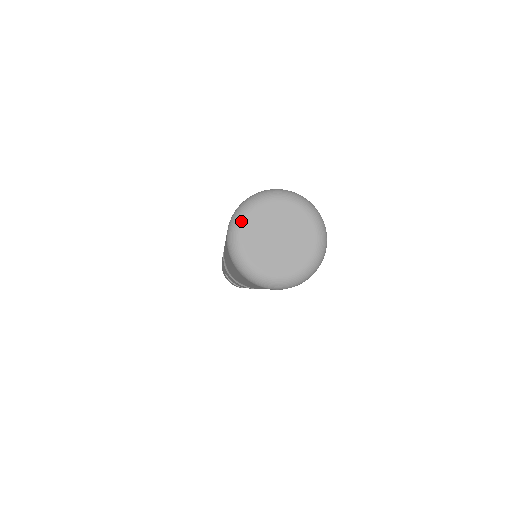
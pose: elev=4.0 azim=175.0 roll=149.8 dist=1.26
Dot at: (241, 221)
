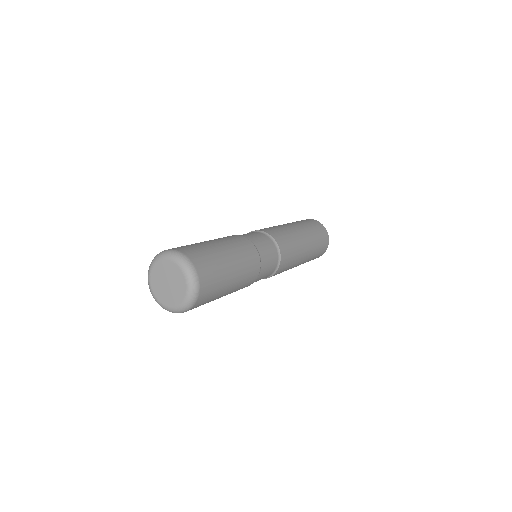
Dot at: (160, 258)
